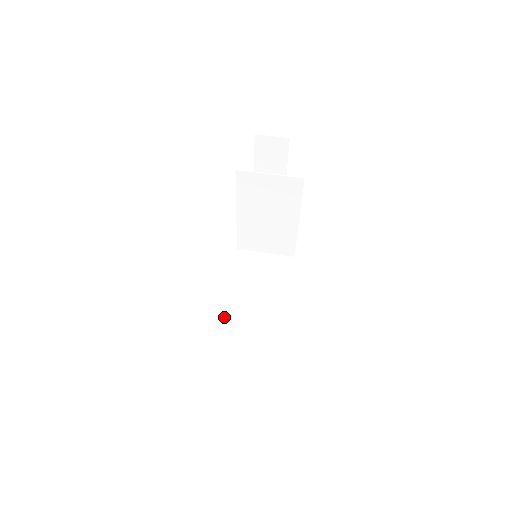
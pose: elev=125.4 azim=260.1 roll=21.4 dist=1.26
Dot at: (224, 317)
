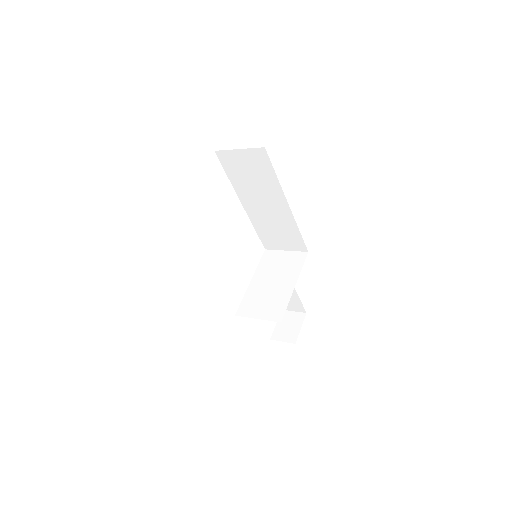
Dot at: occluded
